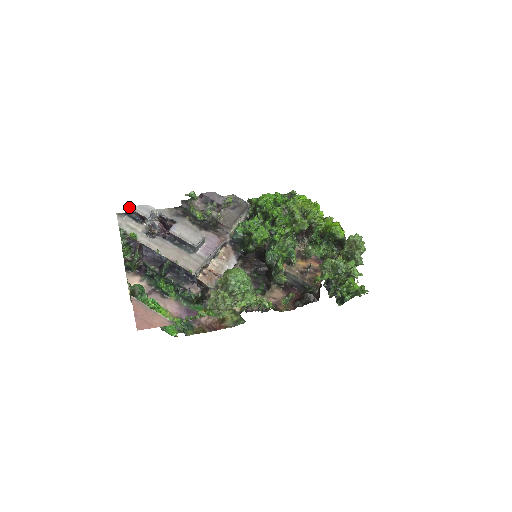
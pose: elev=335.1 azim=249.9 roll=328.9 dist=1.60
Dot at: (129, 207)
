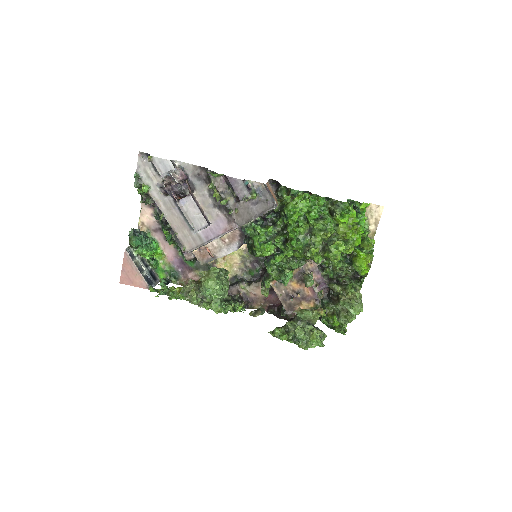
Dot at: occluded
